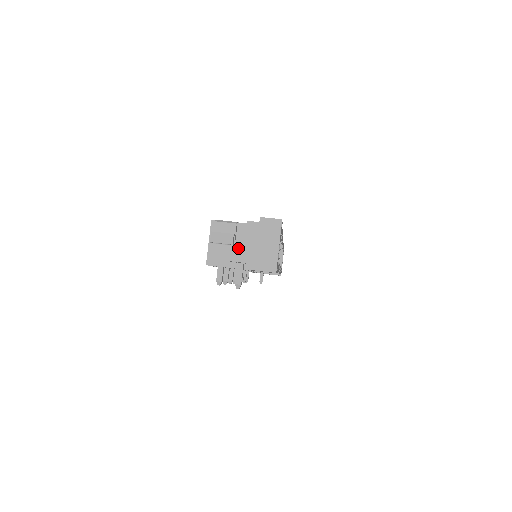
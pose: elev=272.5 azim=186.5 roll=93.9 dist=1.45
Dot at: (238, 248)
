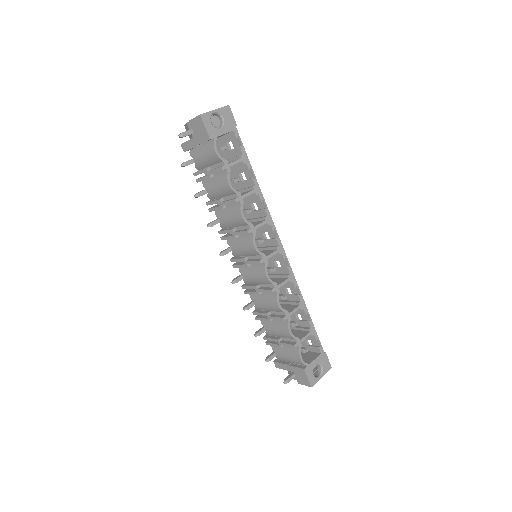
Dot at: occluded
